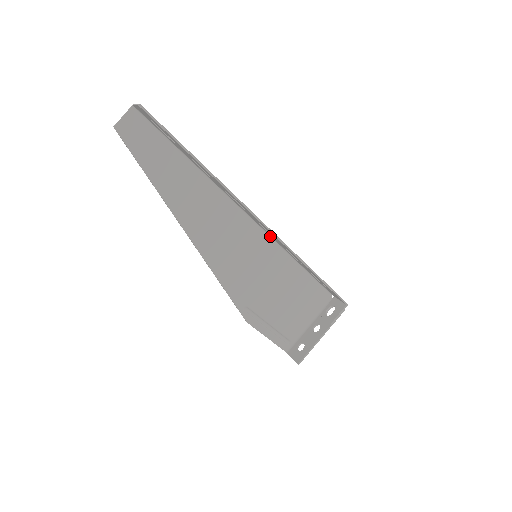
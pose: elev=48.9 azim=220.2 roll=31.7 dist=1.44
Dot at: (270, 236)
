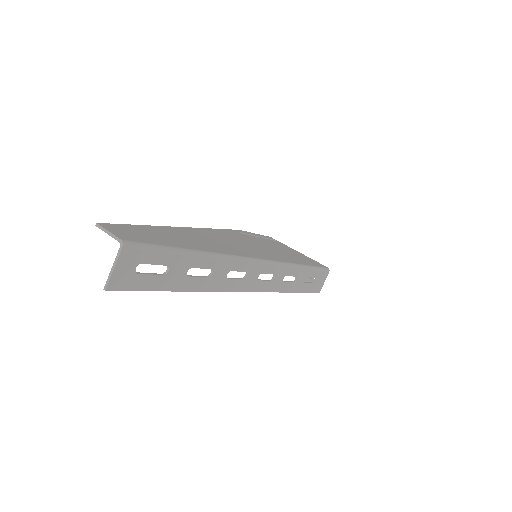
Dot at: (279, 264)
